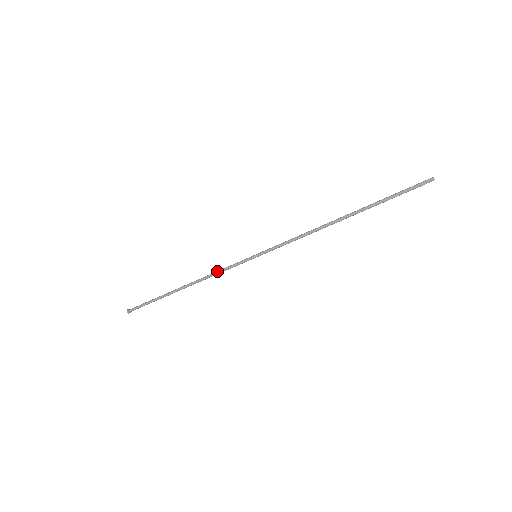
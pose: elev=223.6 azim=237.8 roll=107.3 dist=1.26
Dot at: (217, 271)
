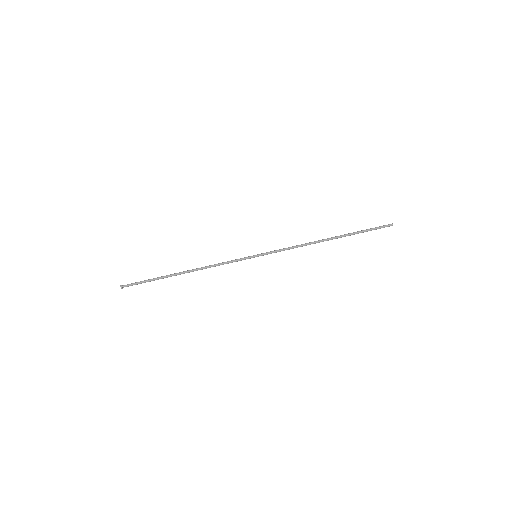
Dot at: (220, 264)
